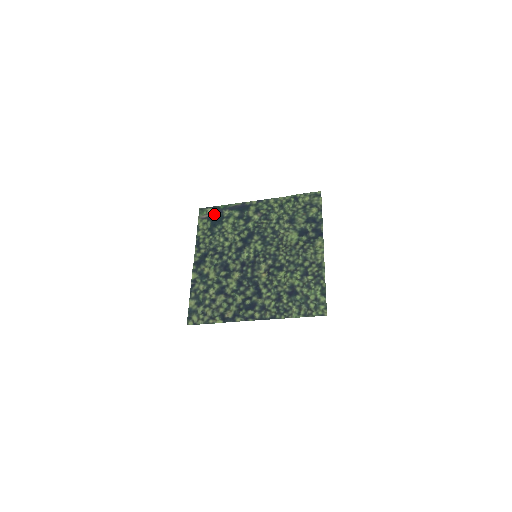
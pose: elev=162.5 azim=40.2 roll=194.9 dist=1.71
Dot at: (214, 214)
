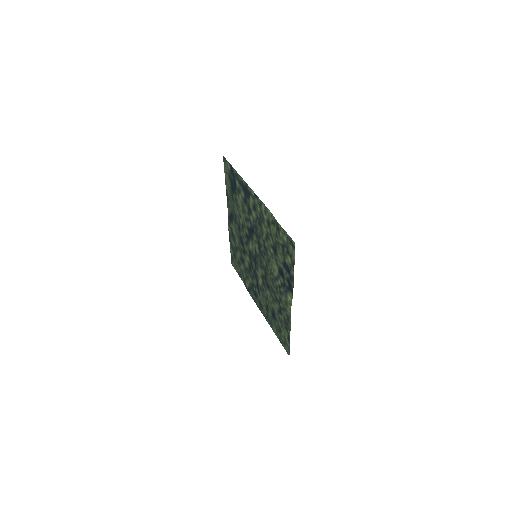
Dot at: (231, 175)
